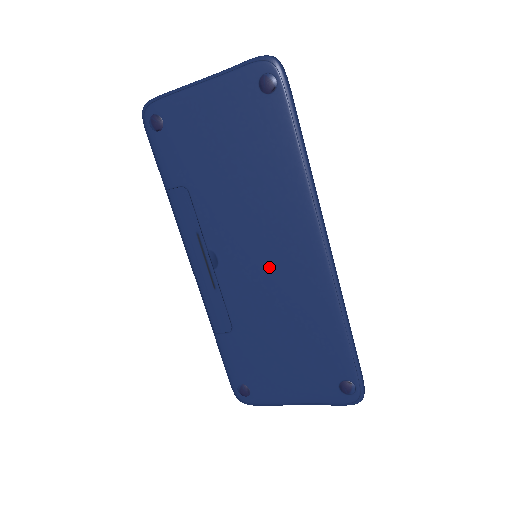
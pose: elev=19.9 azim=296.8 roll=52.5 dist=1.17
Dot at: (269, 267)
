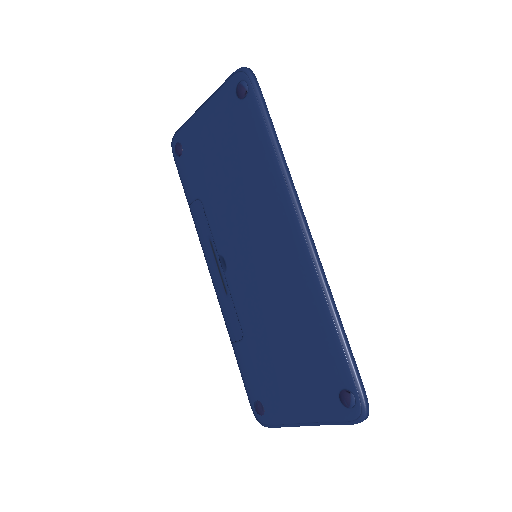
Dot at: (263, 263)
